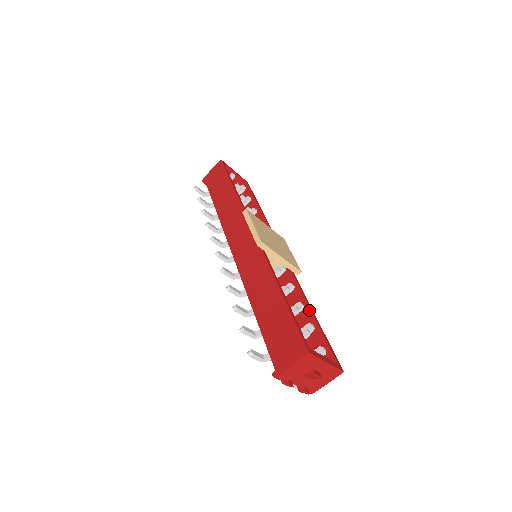
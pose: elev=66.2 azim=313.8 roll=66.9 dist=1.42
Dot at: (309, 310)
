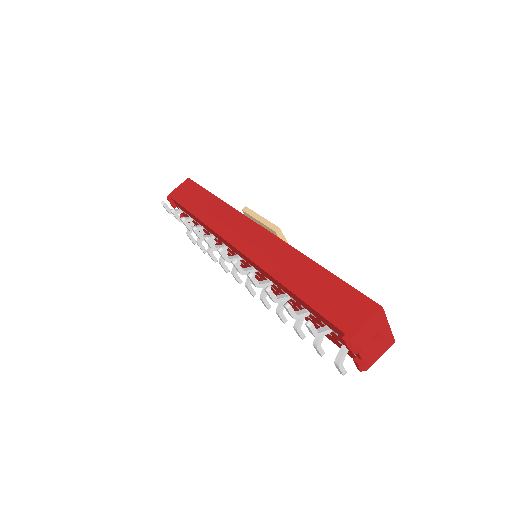
Dot at: occluded
